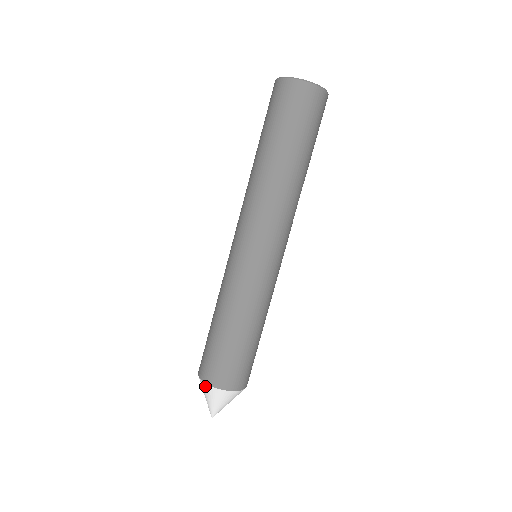
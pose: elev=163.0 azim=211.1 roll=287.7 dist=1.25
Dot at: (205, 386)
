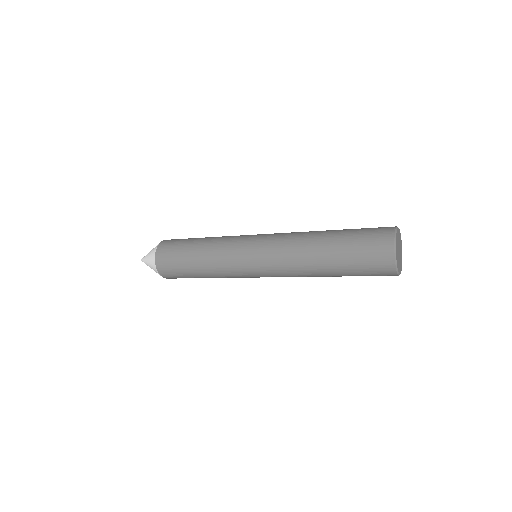
Dot at: (153, 256)
